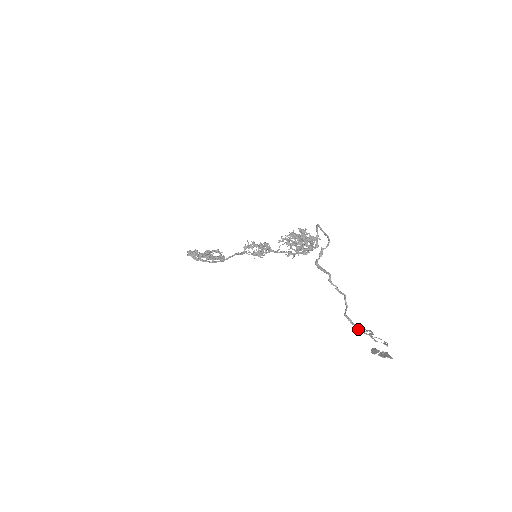
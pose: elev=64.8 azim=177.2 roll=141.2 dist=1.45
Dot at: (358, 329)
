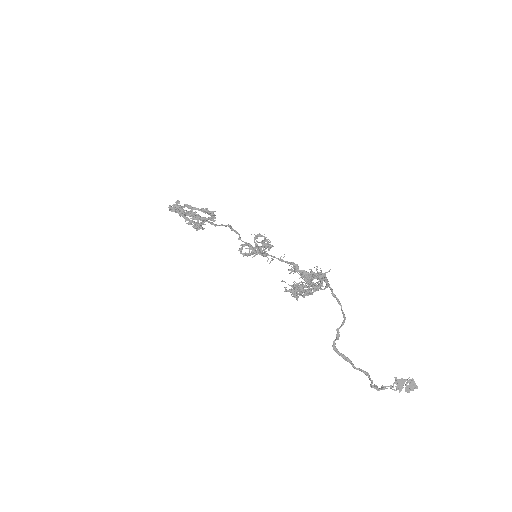
Dot at: (385, 388)
